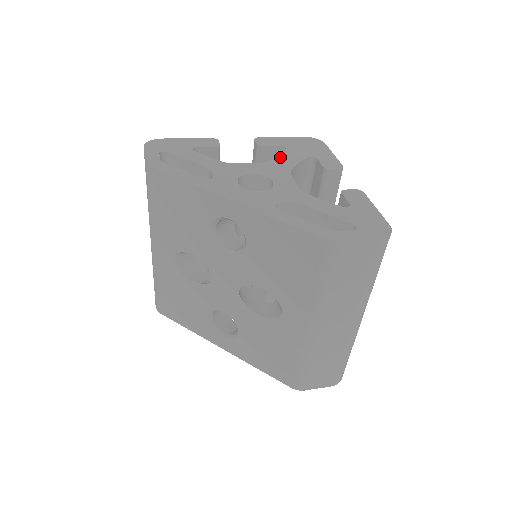
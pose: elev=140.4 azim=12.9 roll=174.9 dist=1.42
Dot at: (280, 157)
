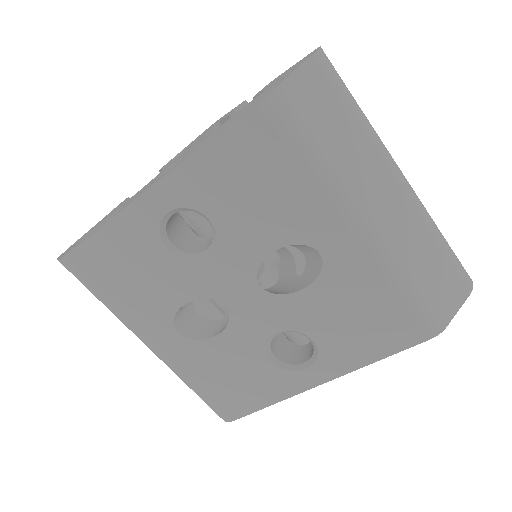
Dot at: (185, 150)
